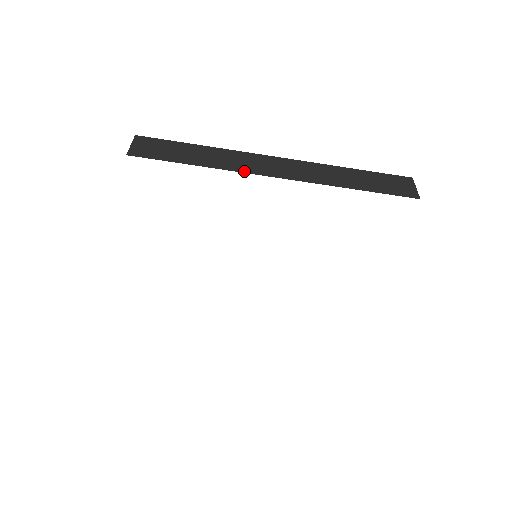
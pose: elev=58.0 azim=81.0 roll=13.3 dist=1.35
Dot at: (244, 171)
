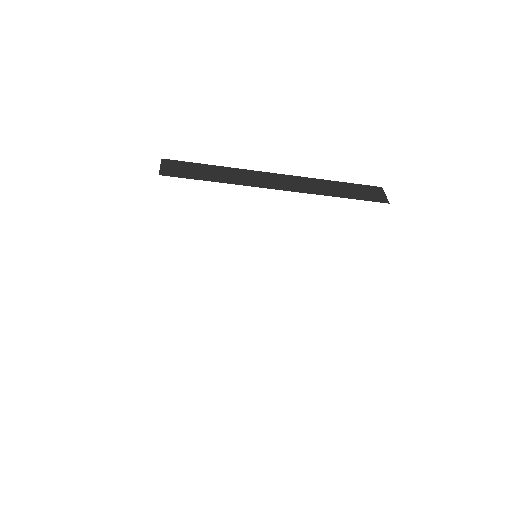
Dot at: (253, 185)
